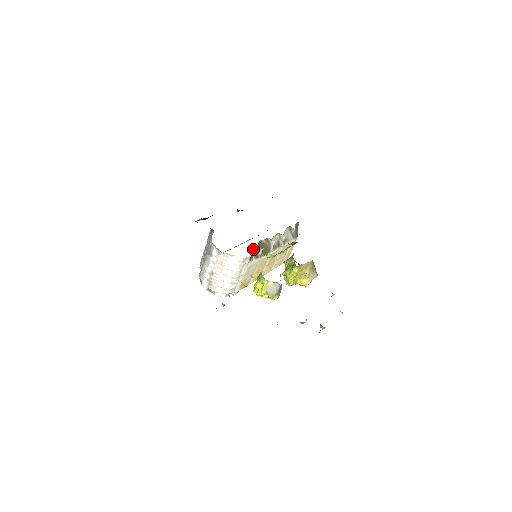
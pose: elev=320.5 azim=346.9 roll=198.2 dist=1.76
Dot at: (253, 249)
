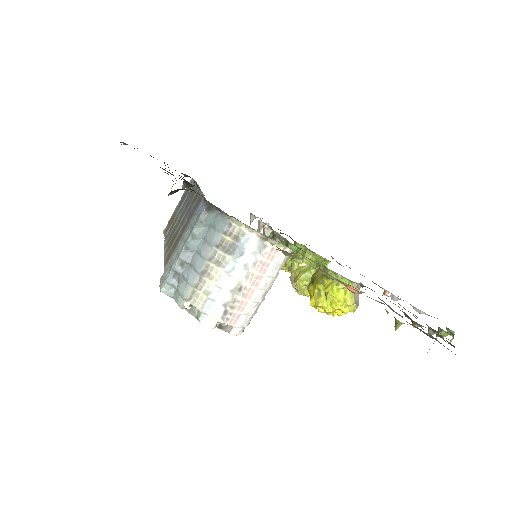
Dot at: occluded
